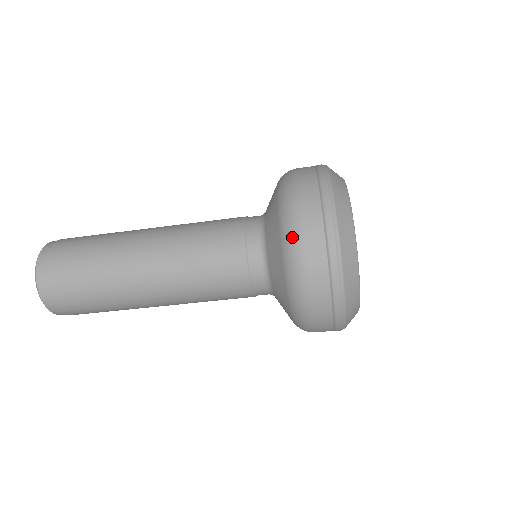
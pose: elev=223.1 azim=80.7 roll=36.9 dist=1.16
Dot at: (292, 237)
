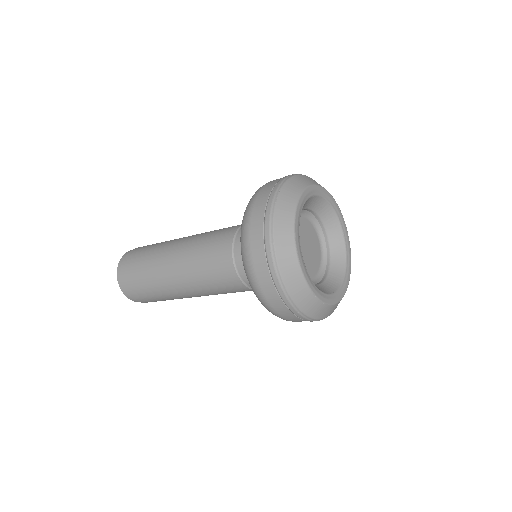
Dot at: (251, 283)
